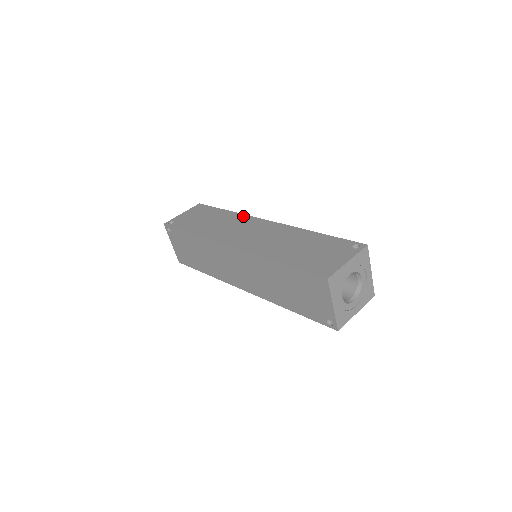
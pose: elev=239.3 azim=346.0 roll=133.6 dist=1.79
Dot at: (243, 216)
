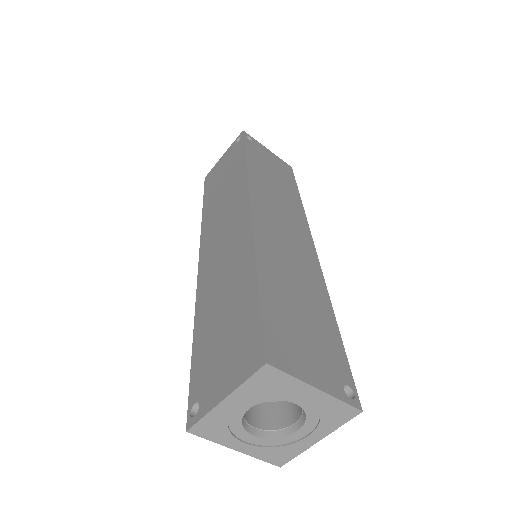
Dot at: (304, 216)
